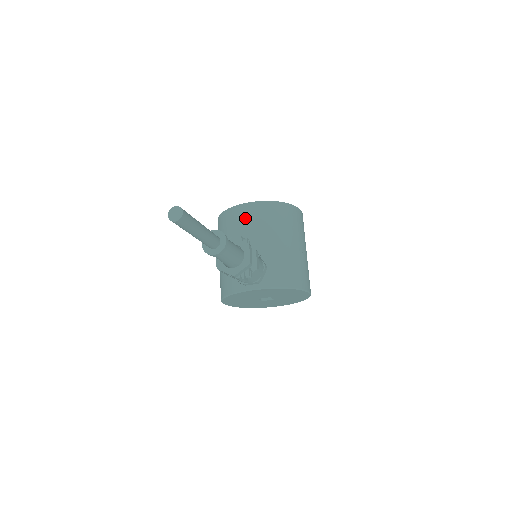
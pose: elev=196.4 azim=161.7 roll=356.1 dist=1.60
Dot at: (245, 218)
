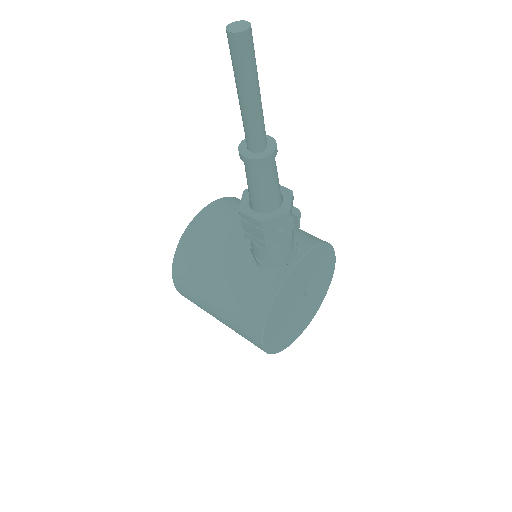
Dot at: (215, 220)
